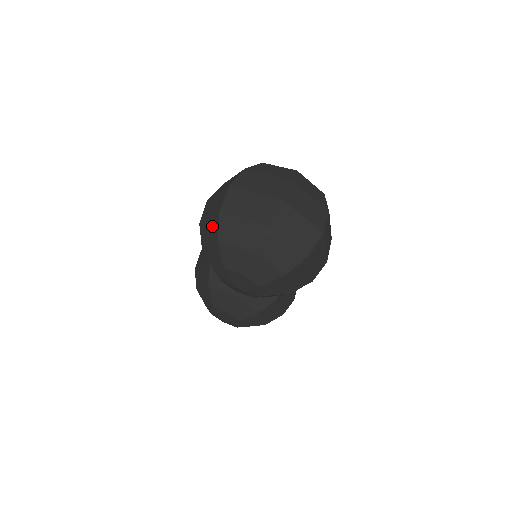
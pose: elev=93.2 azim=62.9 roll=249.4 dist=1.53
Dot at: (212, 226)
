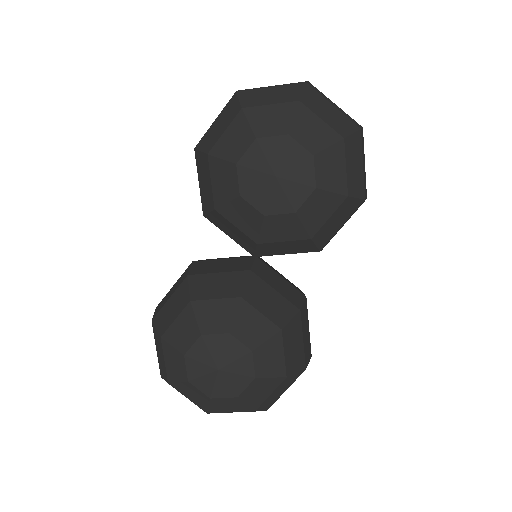
Dot at: (225, 115)
